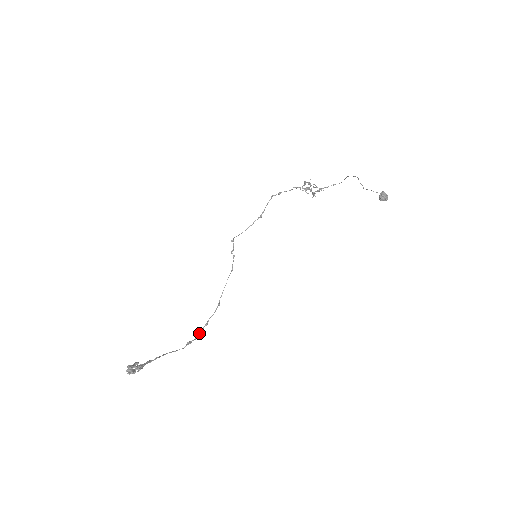
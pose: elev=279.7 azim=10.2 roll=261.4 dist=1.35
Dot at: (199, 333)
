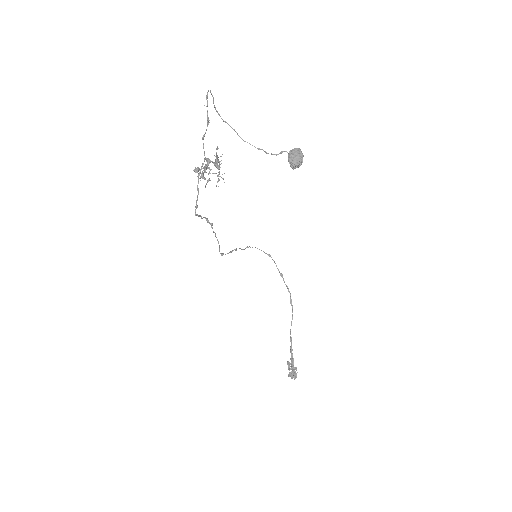
Dot at: occluded
